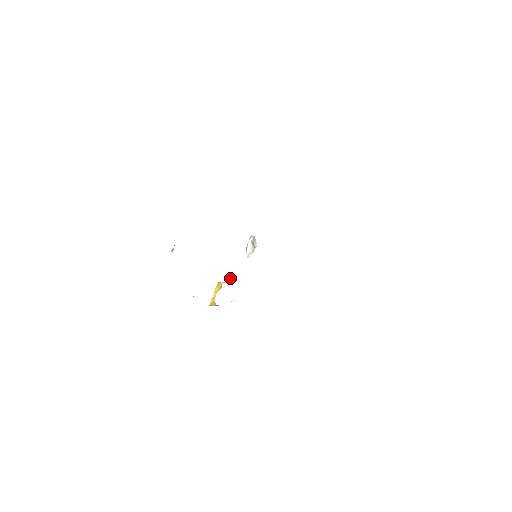
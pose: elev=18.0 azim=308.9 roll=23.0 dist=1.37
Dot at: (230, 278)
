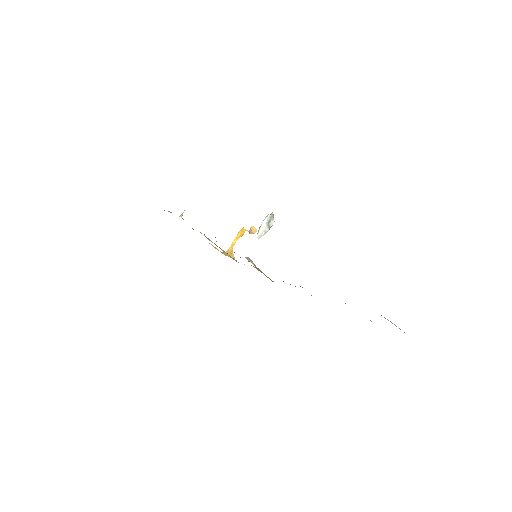
Dot at: (252, 230)
